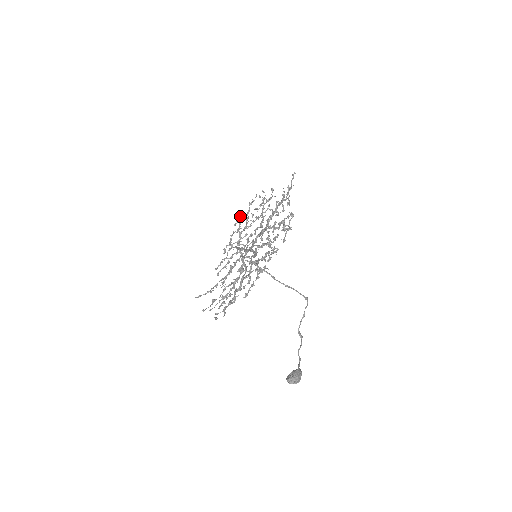
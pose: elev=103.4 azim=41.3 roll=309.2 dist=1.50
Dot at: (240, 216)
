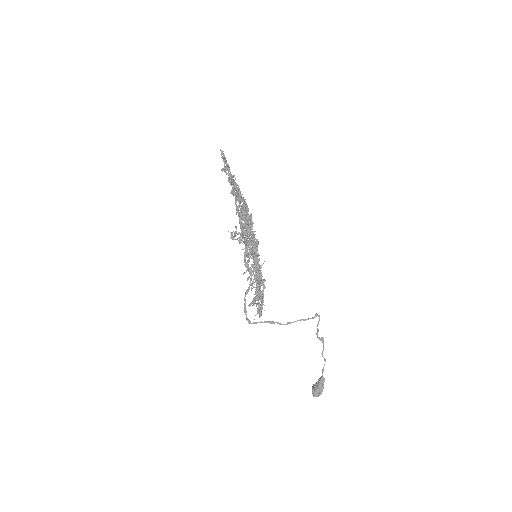
Dot at: occluded
